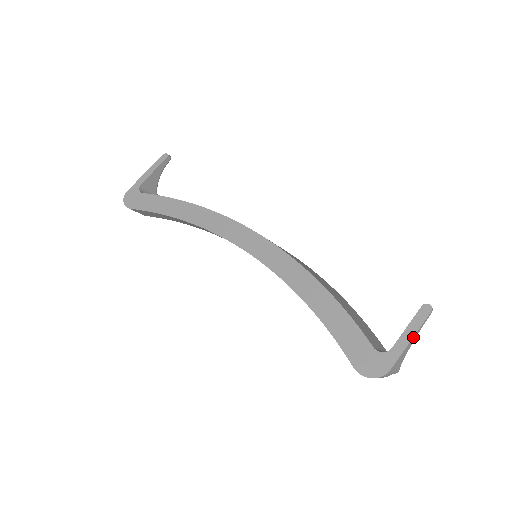
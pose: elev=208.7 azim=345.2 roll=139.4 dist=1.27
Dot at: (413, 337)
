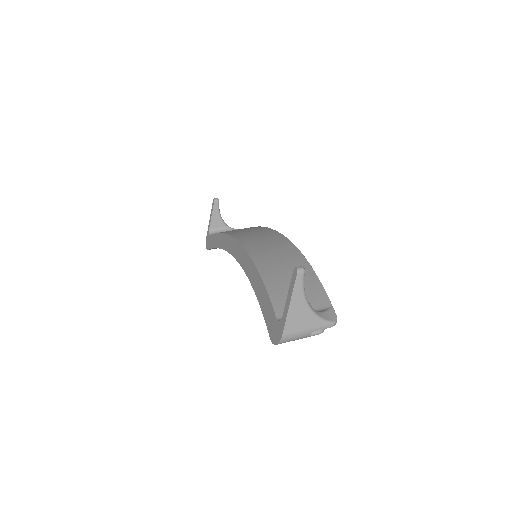
Dot at: (291, 302)
